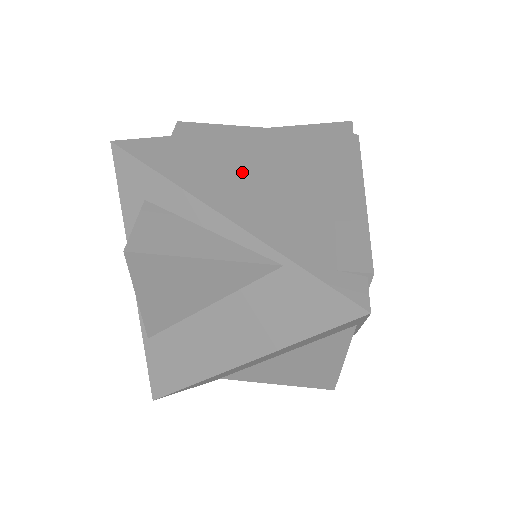
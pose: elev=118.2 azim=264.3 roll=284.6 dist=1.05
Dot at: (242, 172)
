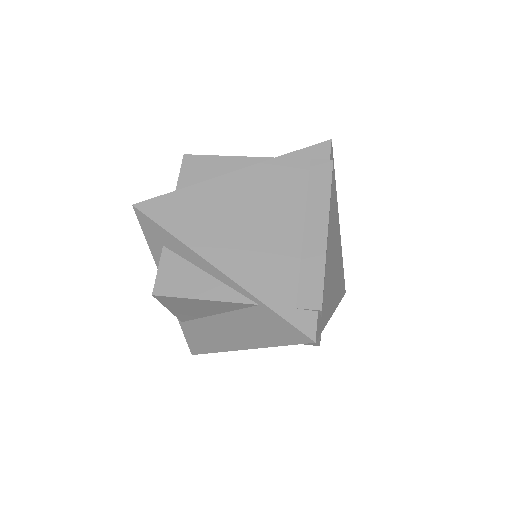
Dot at: (231, 221)
